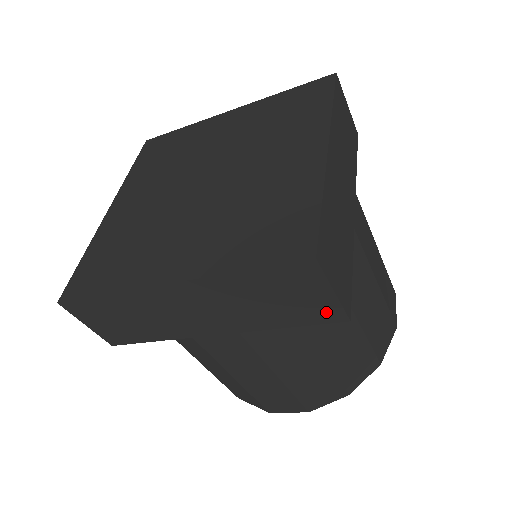
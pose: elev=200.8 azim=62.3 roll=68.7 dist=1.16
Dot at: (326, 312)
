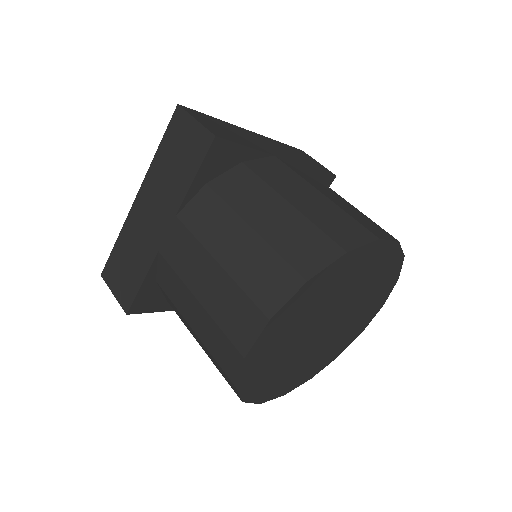
Dot at: (202, 142)
